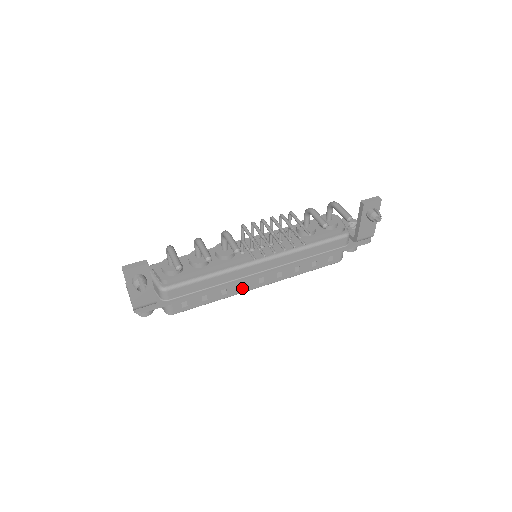
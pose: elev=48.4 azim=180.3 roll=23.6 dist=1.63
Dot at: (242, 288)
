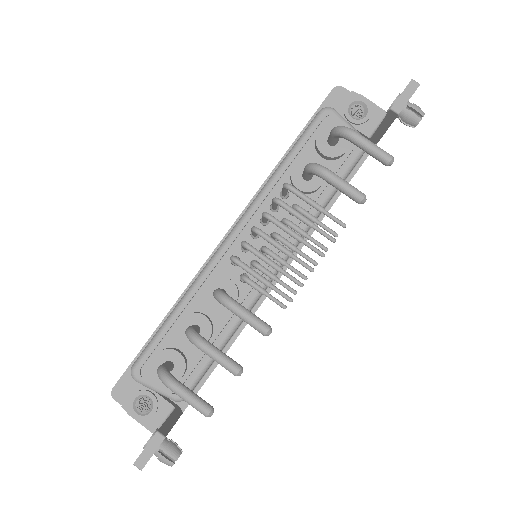
Dot at: occluded
